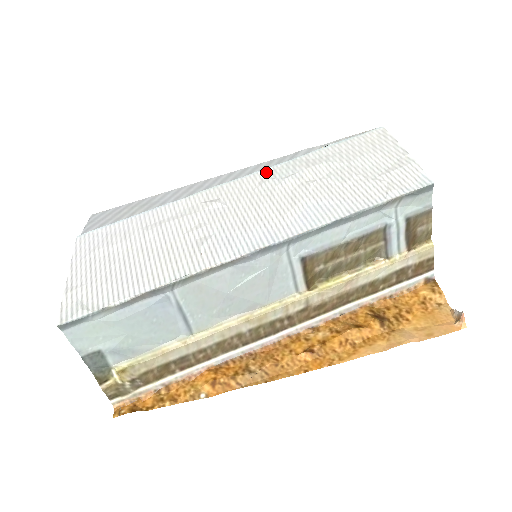
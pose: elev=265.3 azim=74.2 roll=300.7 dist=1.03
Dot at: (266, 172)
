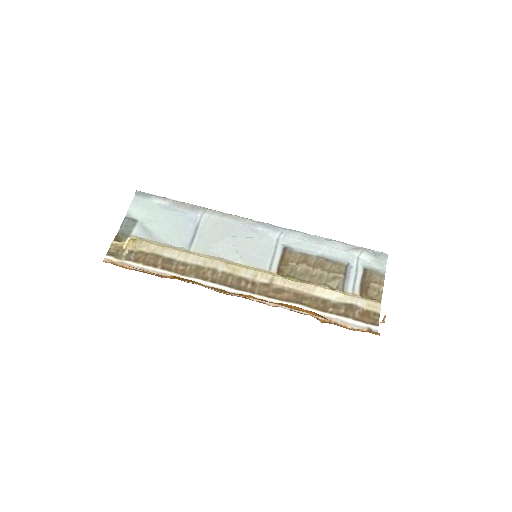
Dot at: occluded
